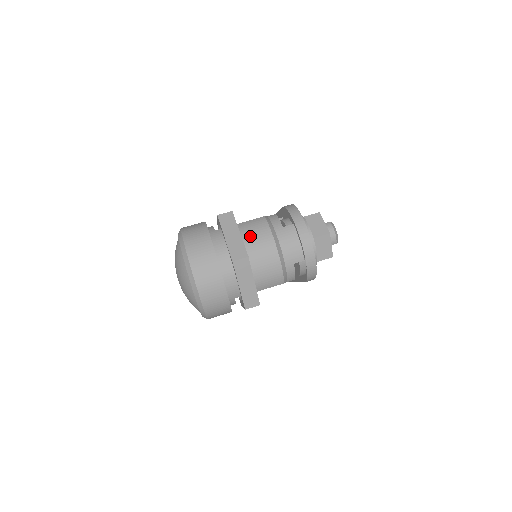
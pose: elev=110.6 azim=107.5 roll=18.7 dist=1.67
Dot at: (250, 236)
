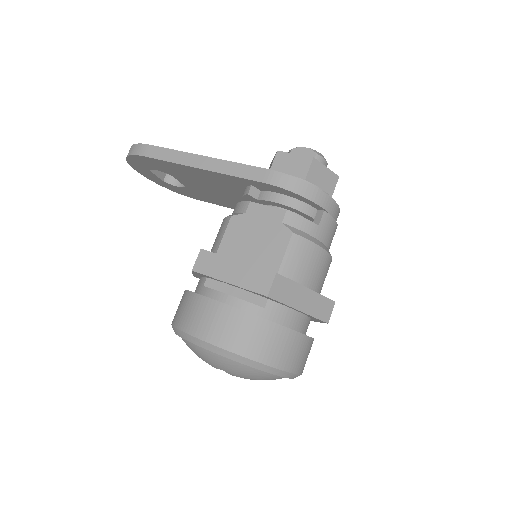
Dot at: (308, 275)
